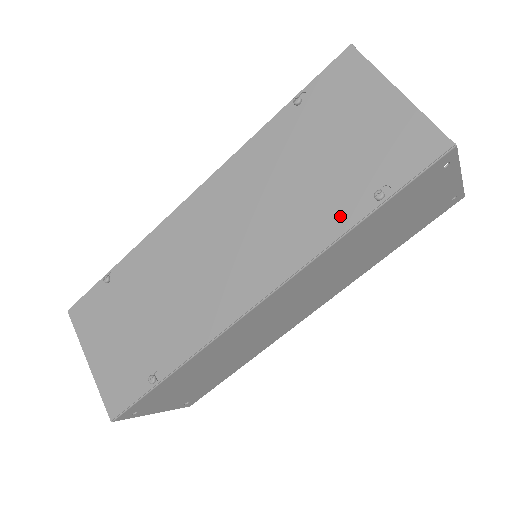
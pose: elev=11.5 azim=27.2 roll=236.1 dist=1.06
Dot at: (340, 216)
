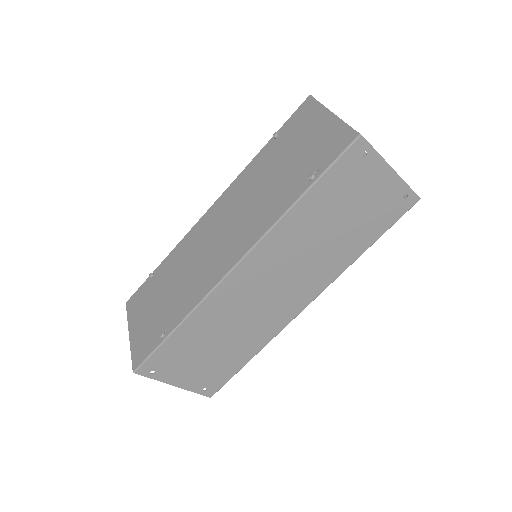
Dot at: (288, 197)
